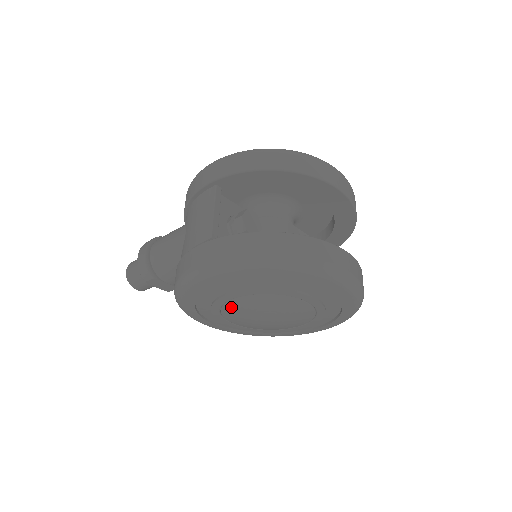
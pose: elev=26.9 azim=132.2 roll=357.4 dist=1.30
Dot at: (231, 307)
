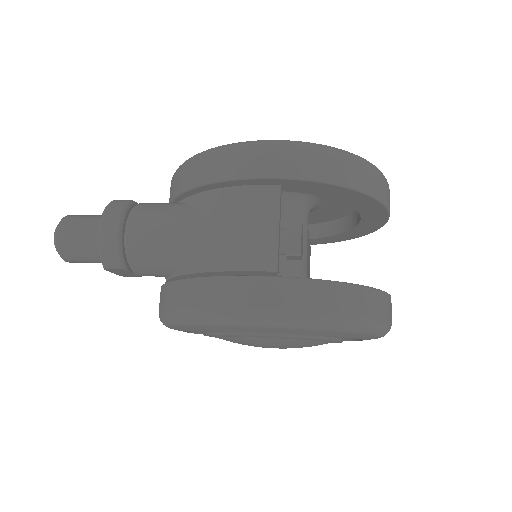
Dot at: (249, 340)
